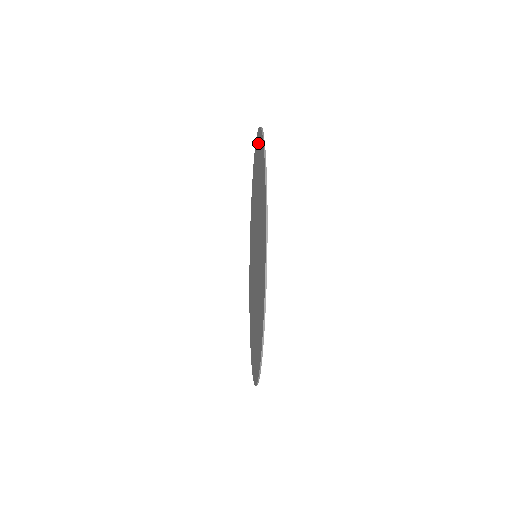
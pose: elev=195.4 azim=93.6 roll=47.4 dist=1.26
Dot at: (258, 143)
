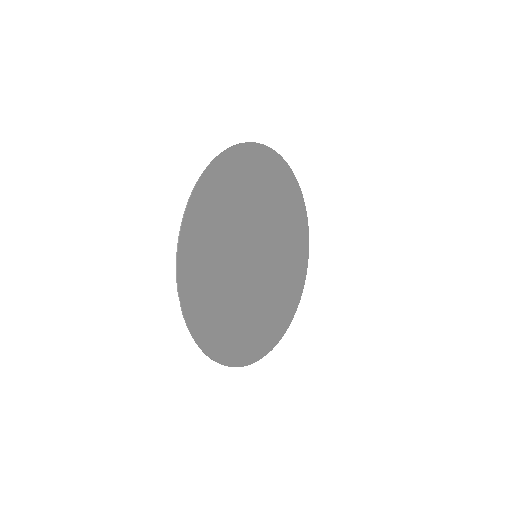
Dot at: (190, 236)
